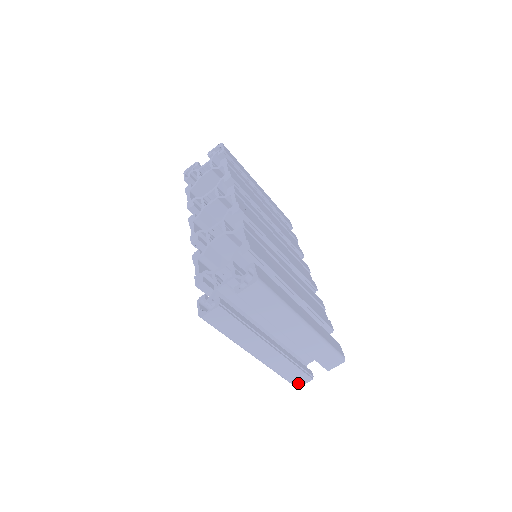
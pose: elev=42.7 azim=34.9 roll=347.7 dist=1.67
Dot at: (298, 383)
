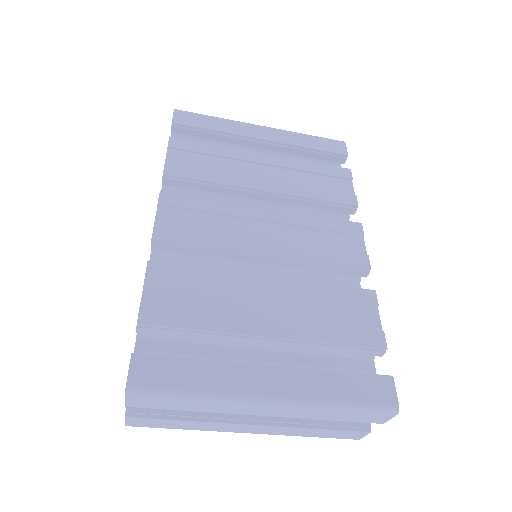
Dot at: (352, 437)
